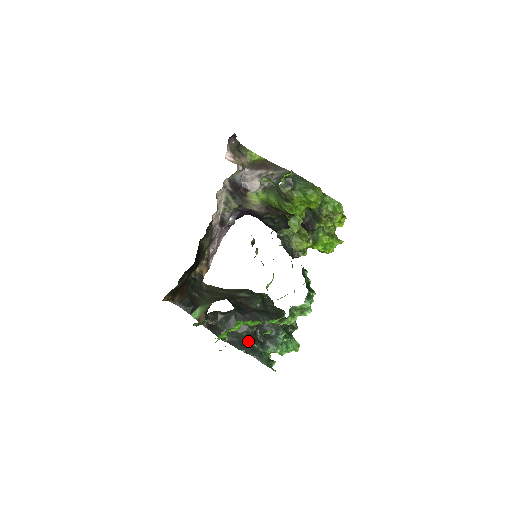
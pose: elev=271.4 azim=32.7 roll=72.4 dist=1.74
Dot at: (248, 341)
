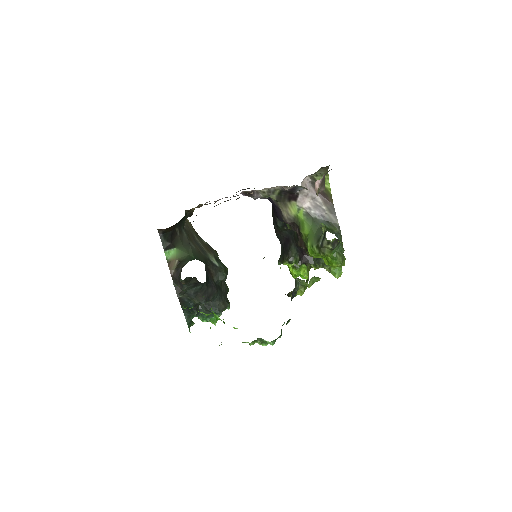
Dot at: (194, 307)
